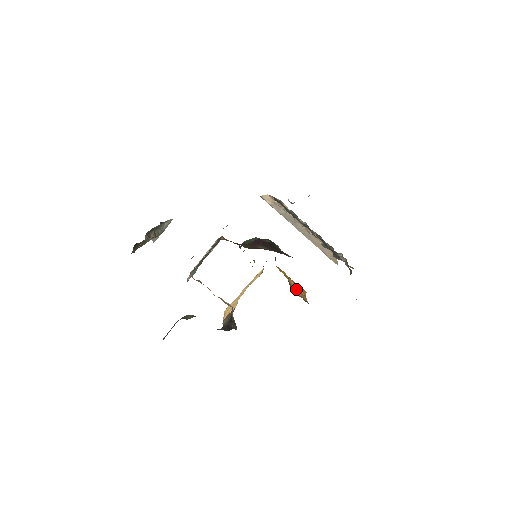
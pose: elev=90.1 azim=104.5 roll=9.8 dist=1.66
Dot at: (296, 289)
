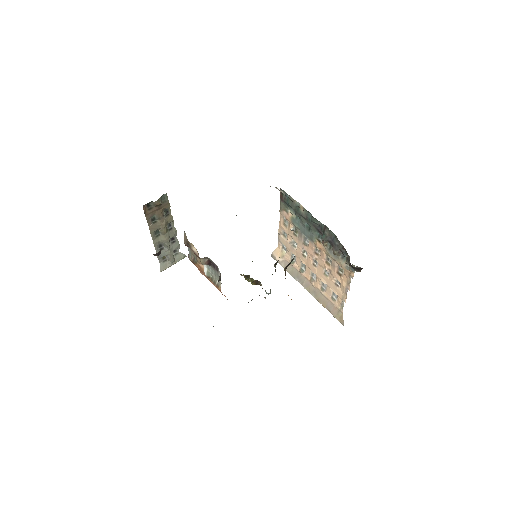
Dot at: occluded
